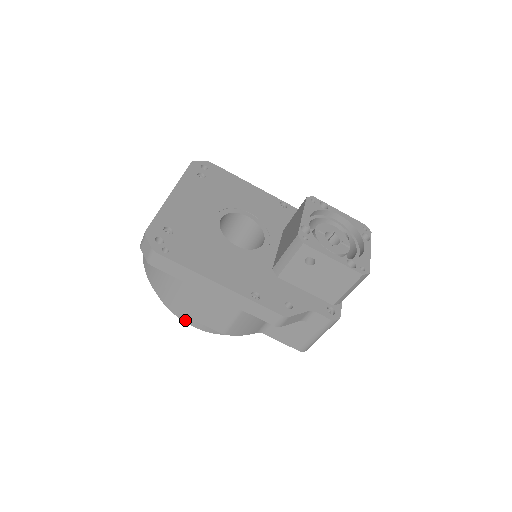
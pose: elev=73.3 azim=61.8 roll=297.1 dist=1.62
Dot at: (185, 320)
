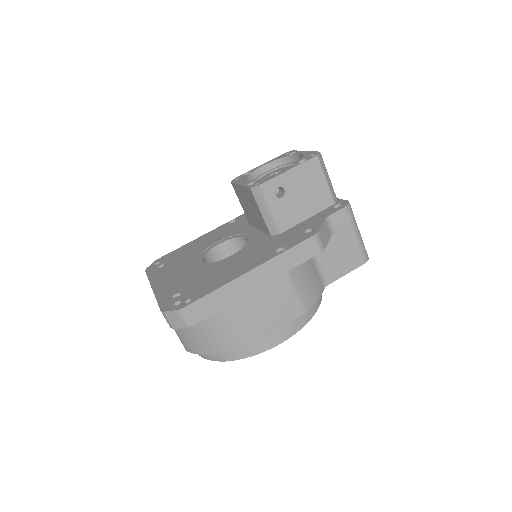
Dot at: (271, 346)
